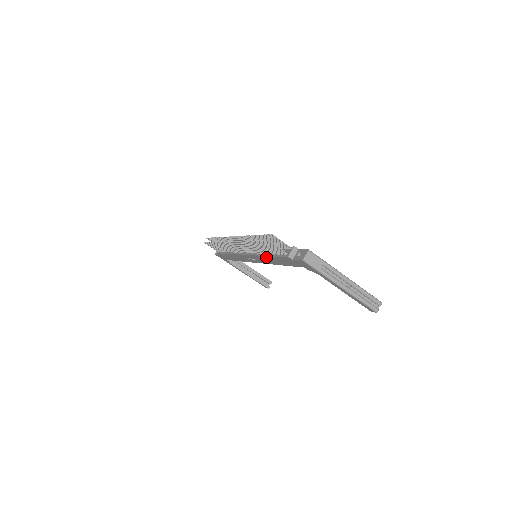
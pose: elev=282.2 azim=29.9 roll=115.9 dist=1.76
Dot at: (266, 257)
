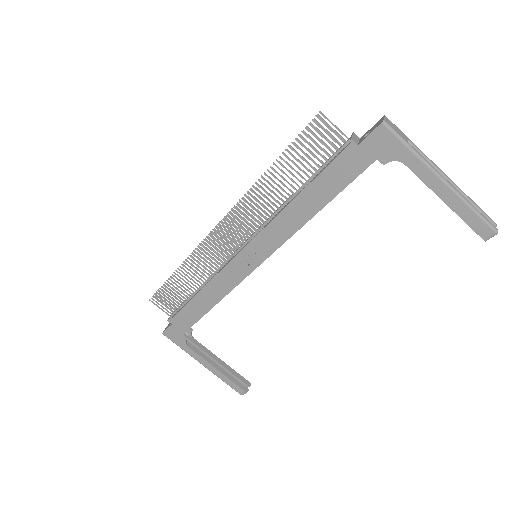
Dot at: (292, 206)
